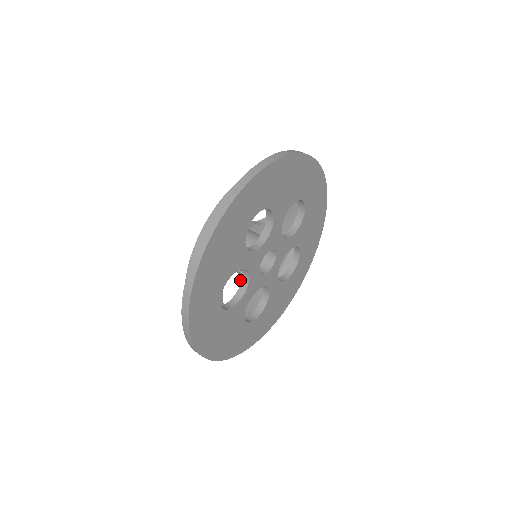
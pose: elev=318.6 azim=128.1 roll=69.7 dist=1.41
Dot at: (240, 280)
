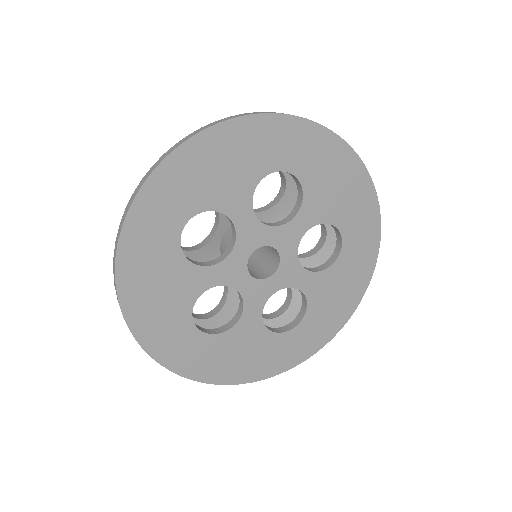
Dot at: occluded
